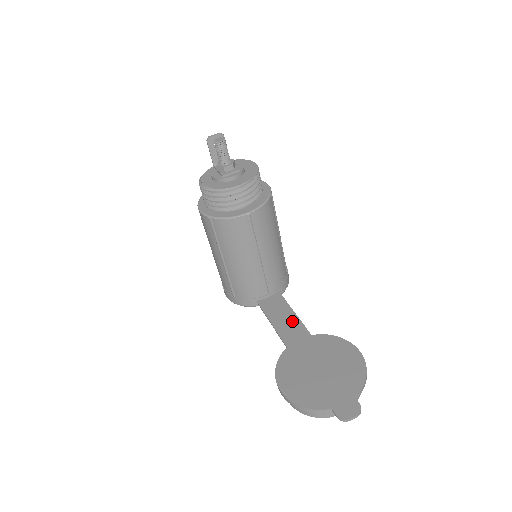
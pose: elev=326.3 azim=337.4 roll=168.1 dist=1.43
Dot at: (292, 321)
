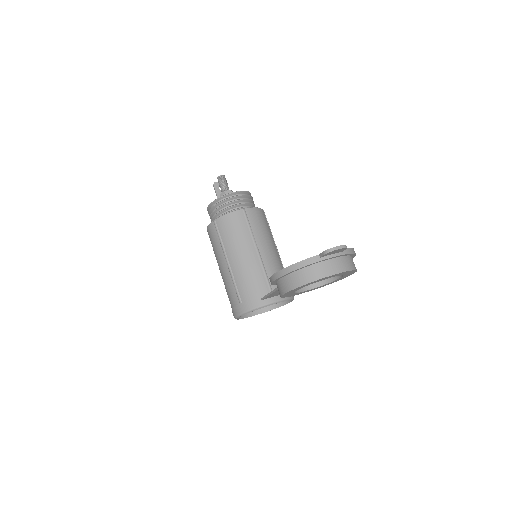
Dot at: occluded
